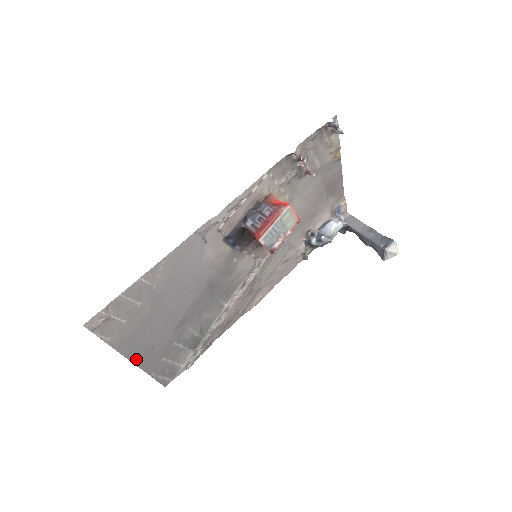
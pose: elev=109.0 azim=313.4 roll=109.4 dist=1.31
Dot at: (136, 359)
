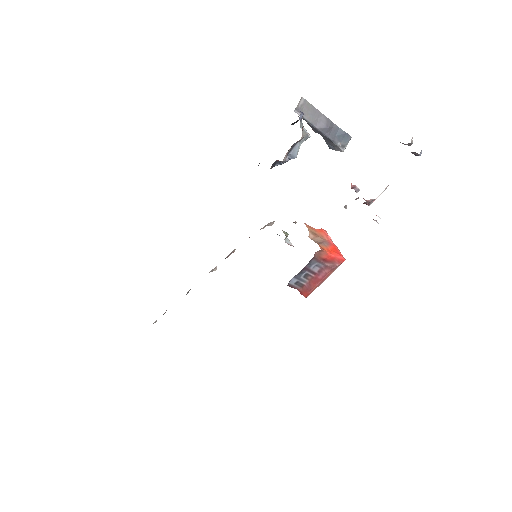
Dot at: occluded
